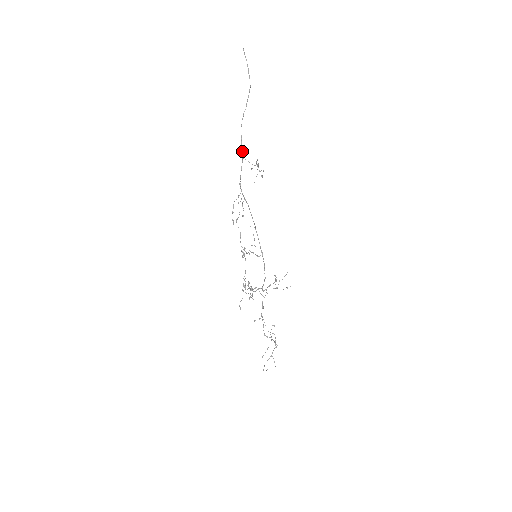
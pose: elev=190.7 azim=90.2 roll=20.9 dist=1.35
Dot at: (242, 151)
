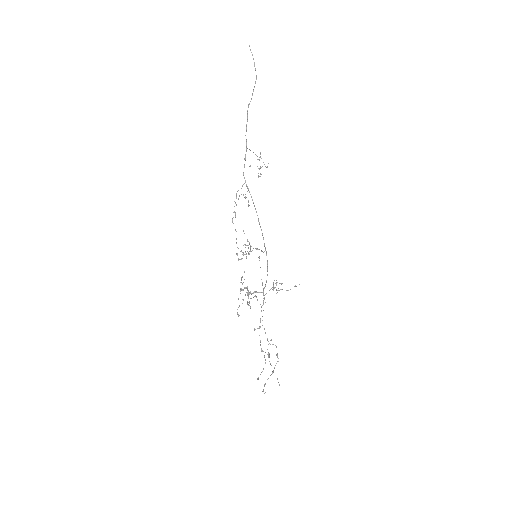
Dot at: (246, 141)
